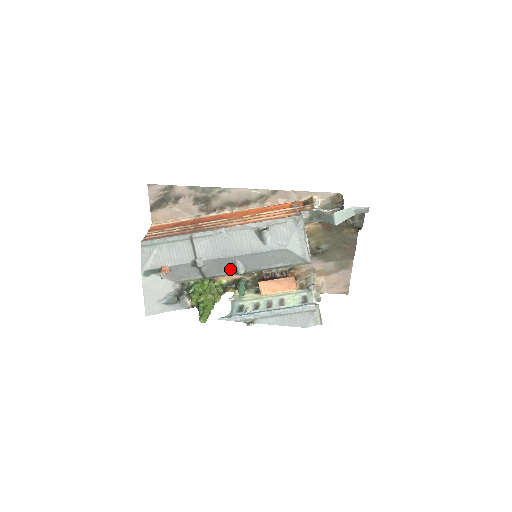
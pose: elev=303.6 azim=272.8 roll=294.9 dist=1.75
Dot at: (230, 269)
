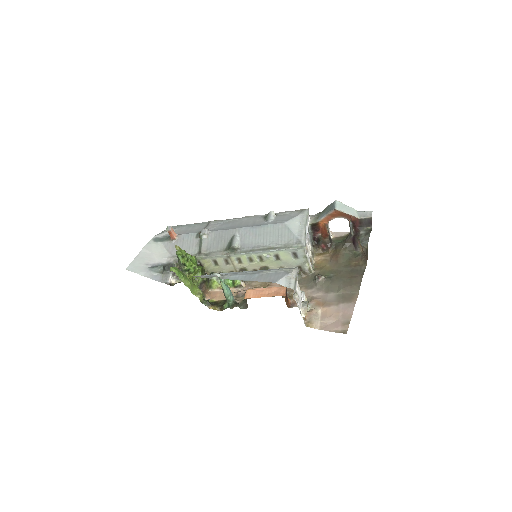
Dot at: (227, 246)
